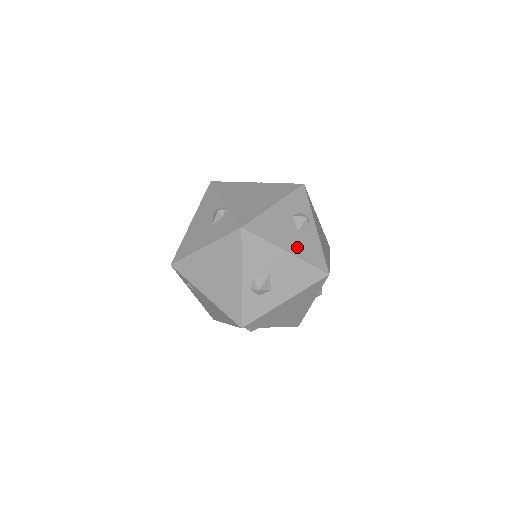
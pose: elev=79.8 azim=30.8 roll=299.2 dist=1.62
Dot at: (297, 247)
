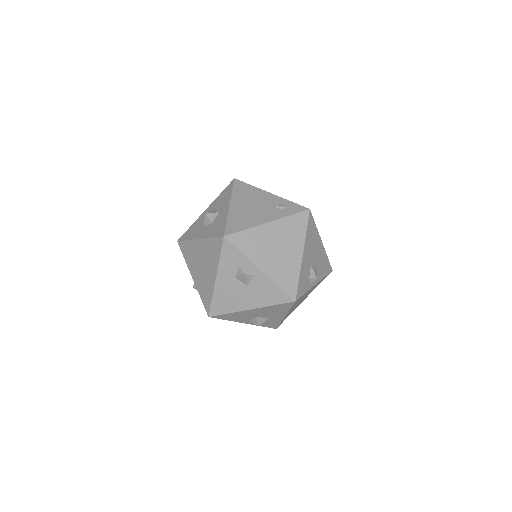
Dot at: (256, 300)
